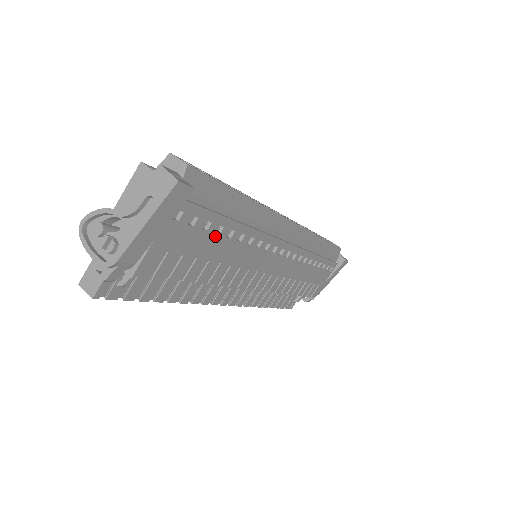
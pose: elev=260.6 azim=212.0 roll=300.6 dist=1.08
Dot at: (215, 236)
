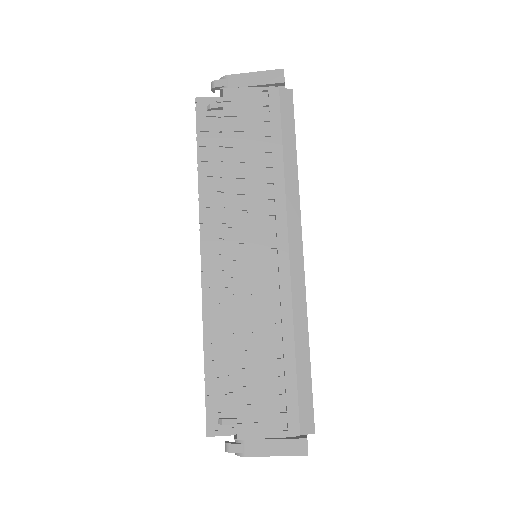
Dot at: (263, 140)
